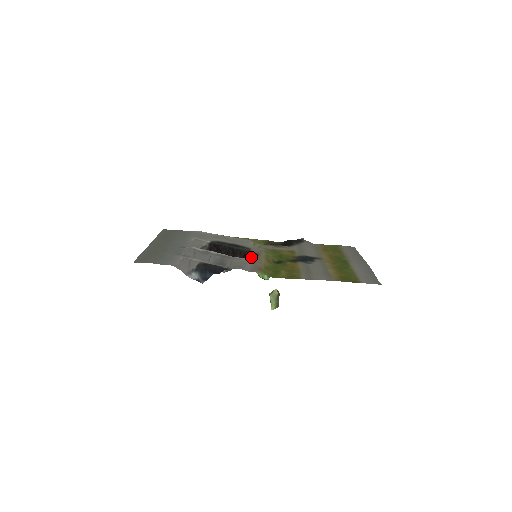
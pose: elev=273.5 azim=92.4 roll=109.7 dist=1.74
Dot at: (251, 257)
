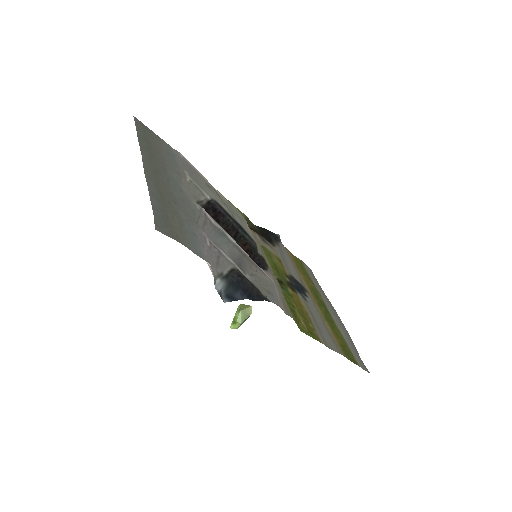
Dot at: (255, 259)
